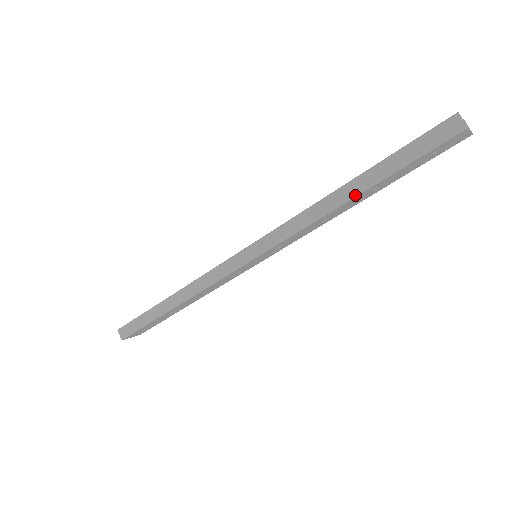
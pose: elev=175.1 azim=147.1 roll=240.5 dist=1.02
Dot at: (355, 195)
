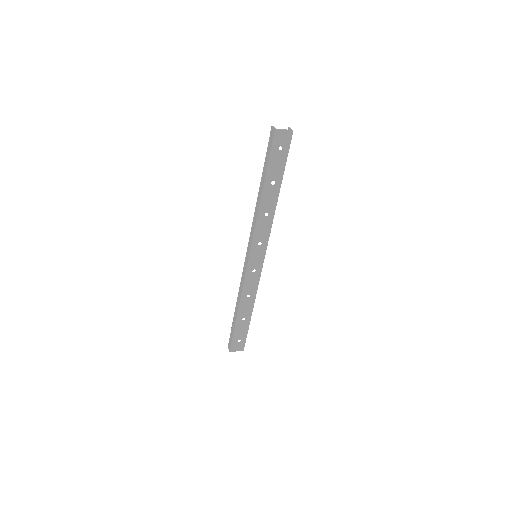
Dot at: (262, 191)
